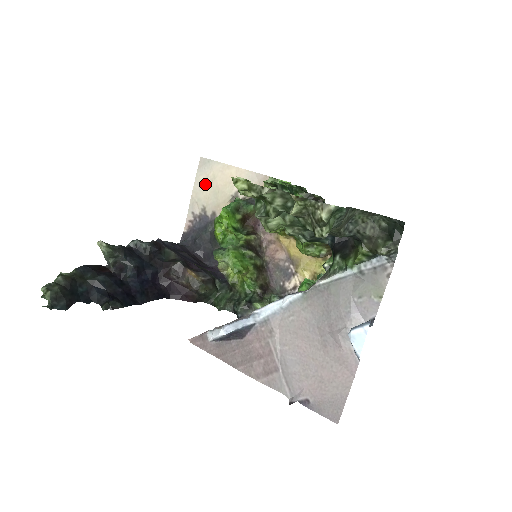
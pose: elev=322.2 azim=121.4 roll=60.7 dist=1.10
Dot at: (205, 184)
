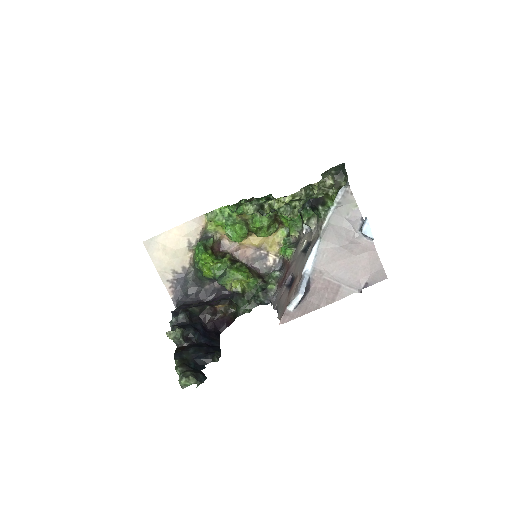
Dot at: (161, 256)
